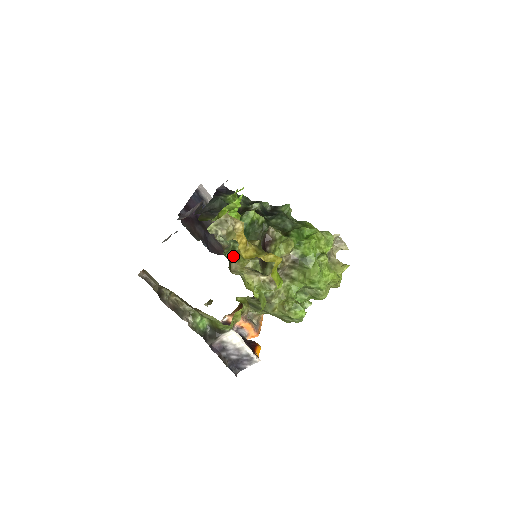
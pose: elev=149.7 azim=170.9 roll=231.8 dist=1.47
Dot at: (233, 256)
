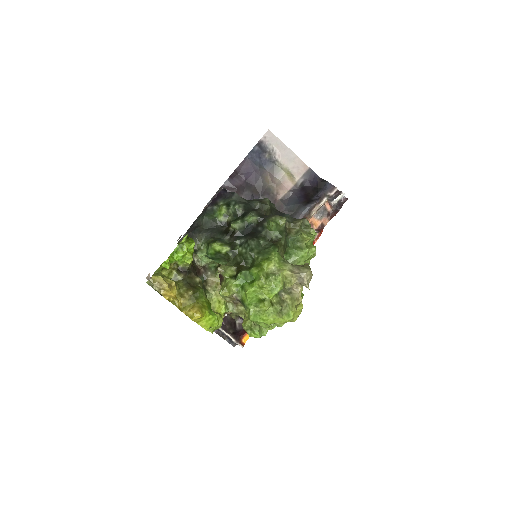
Dot at: occluded
